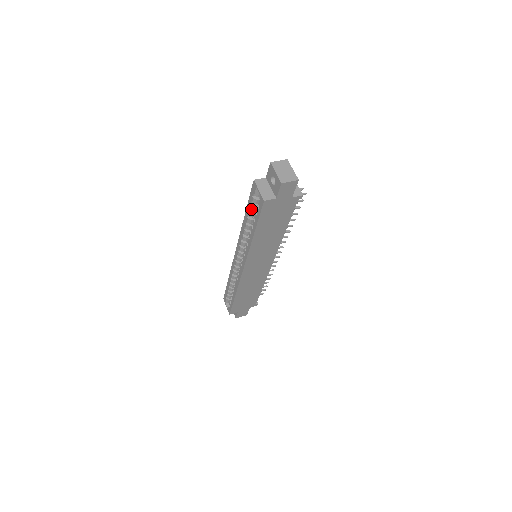
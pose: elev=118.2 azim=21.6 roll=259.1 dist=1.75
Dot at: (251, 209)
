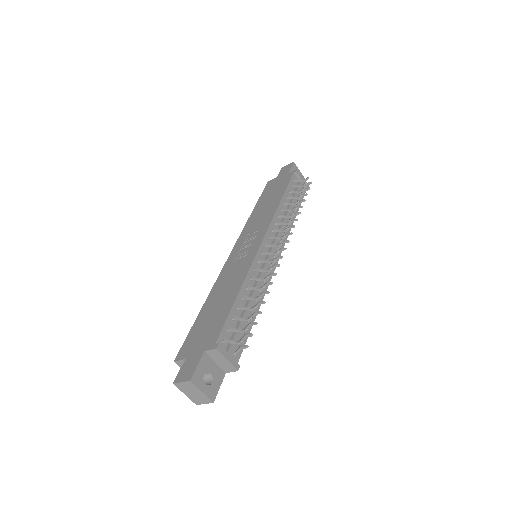
Dot at: occluded
